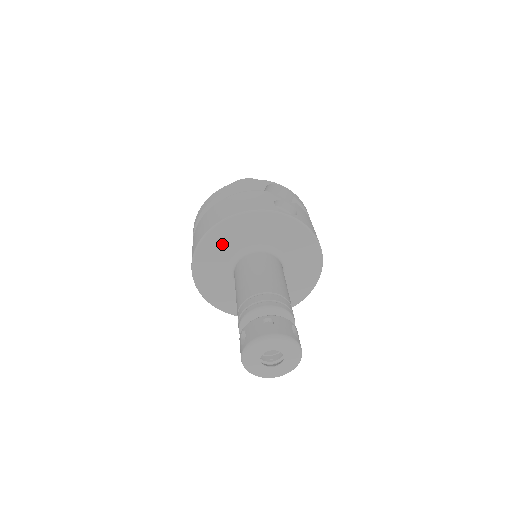
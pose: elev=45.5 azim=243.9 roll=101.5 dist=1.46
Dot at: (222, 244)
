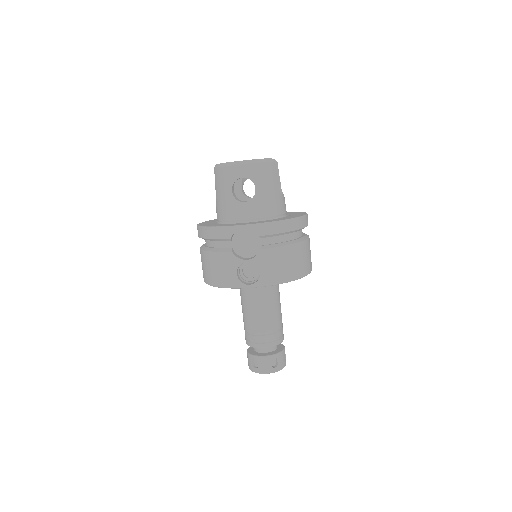
Dot at: occluded
